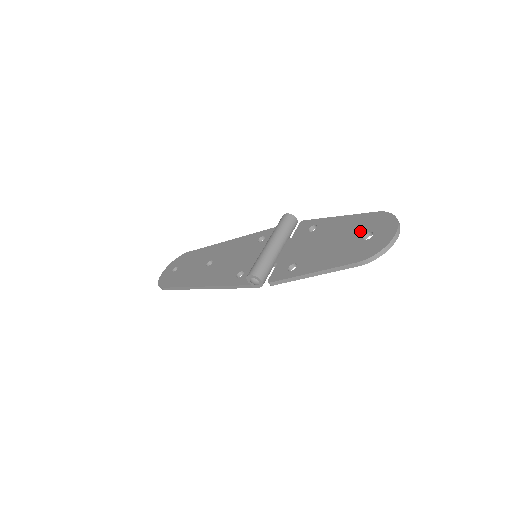
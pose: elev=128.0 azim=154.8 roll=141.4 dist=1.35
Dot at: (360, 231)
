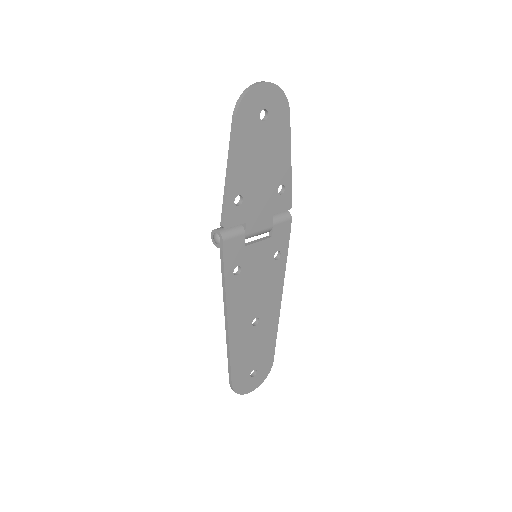
Dot at: (266, 126)
